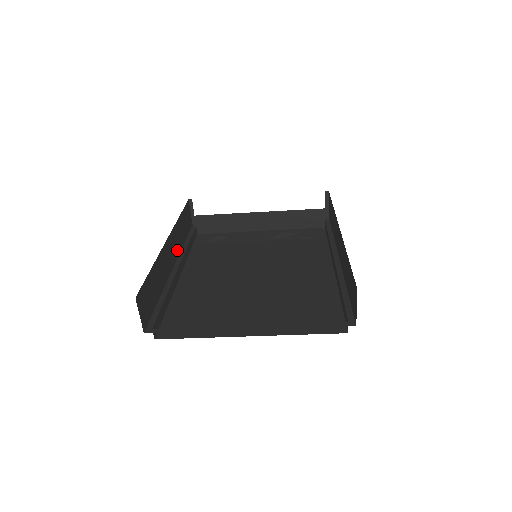
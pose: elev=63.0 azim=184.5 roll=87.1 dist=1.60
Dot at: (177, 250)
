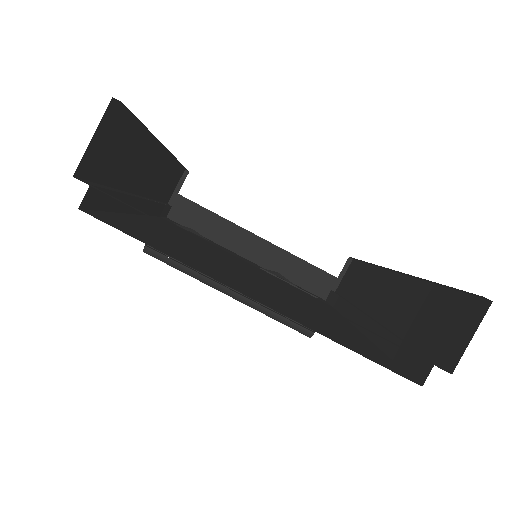
Dot at: (151, 188)
